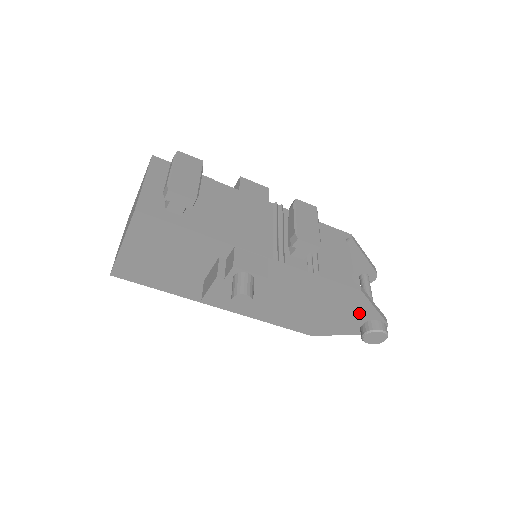
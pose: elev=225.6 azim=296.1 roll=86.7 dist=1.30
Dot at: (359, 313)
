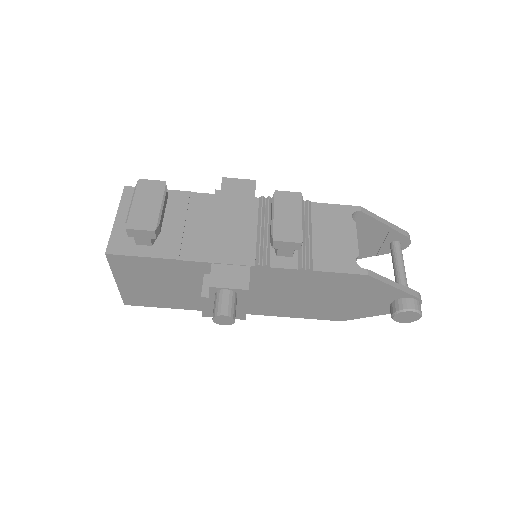
Dot at: (380, 295)
